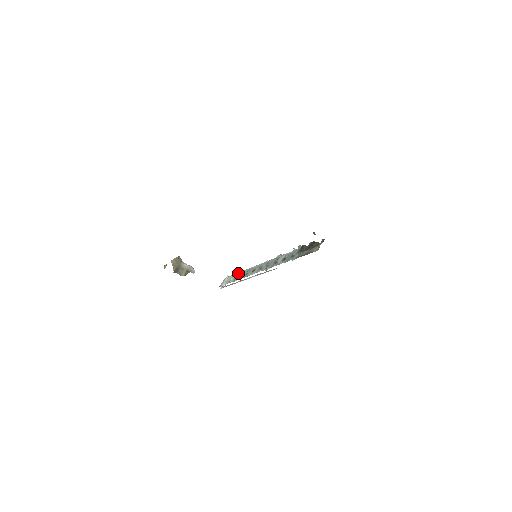
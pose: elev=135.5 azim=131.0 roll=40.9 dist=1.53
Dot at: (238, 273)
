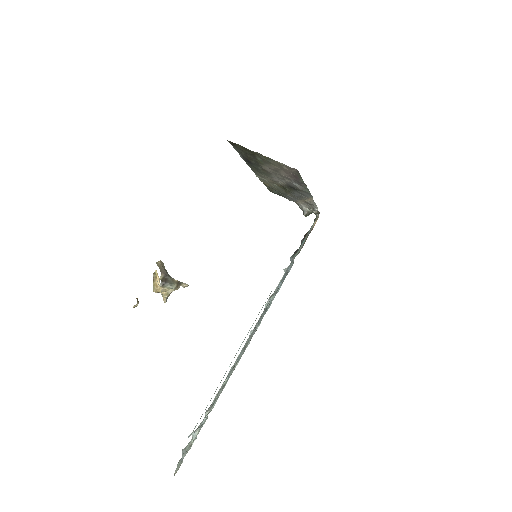
Dot at: (205, 415)
